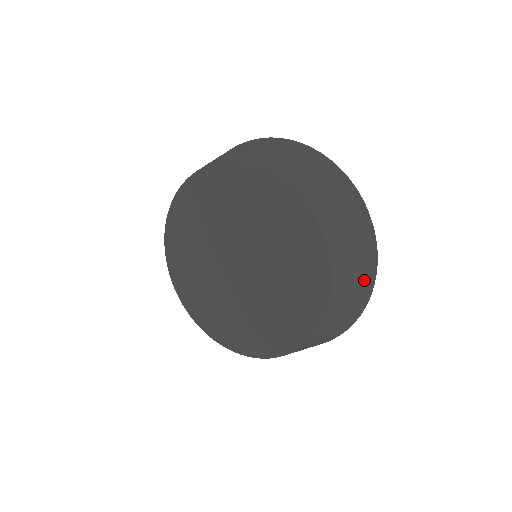
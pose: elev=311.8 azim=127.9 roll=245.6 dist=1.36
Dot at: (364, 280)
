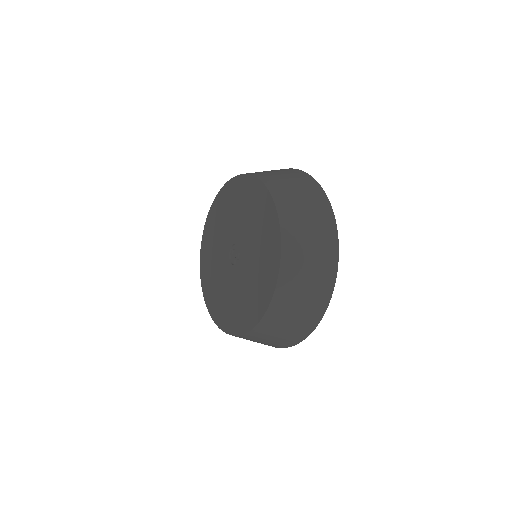
Dot at: (307, 315)
